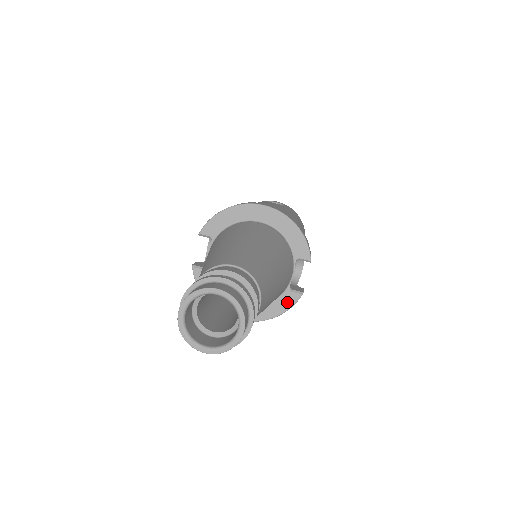
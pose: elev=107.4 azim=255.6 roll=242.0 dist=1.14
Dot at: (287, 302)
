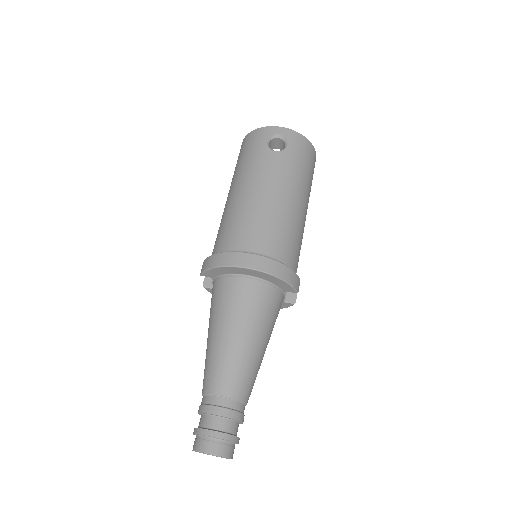
Dot at: (284, 306)
